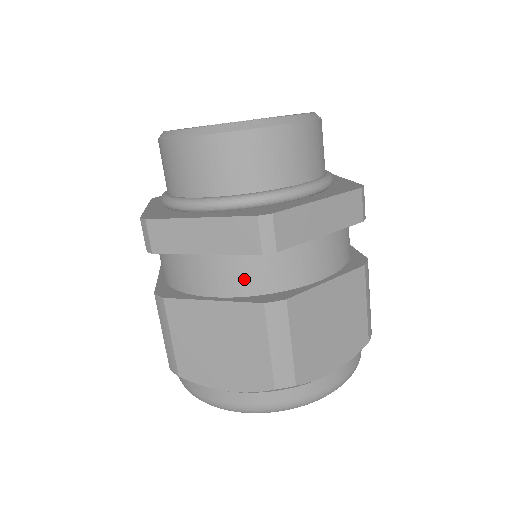
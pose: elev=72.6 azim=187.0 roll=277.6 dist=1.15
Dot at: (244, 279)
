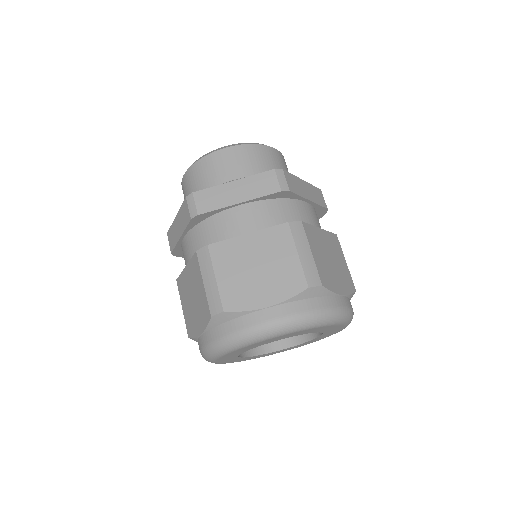
Dot at: (269, 218)
